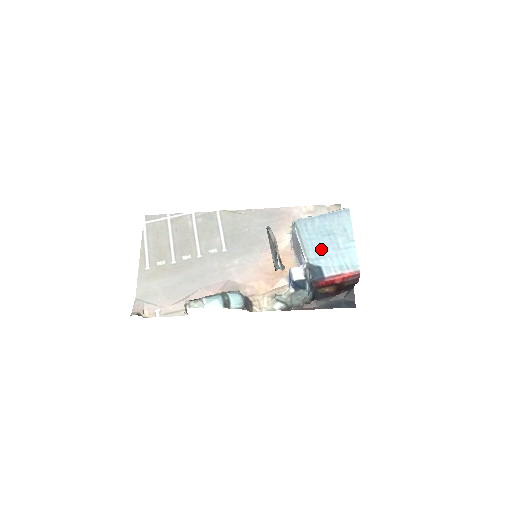
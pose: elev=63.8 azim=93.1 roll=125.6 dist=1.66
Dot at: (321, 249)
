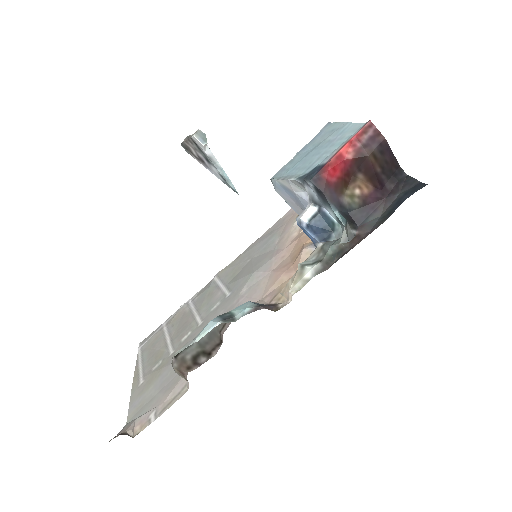
Dot at: (310, 160)
